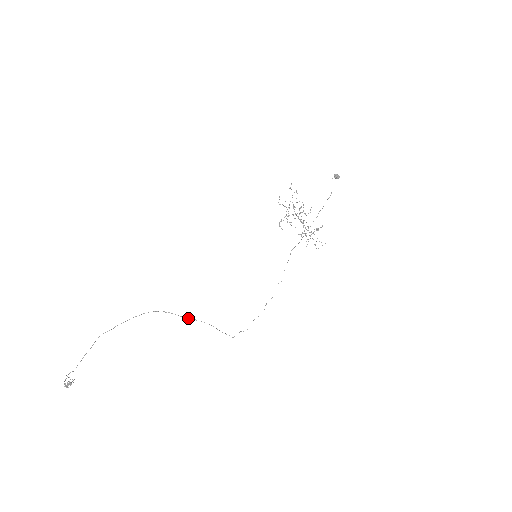
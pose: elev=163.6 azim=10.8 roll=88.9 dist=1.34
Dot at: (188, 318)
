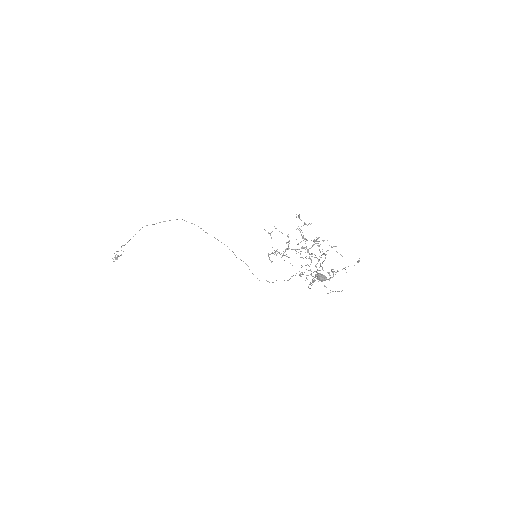
Dot at: (221, 242)
